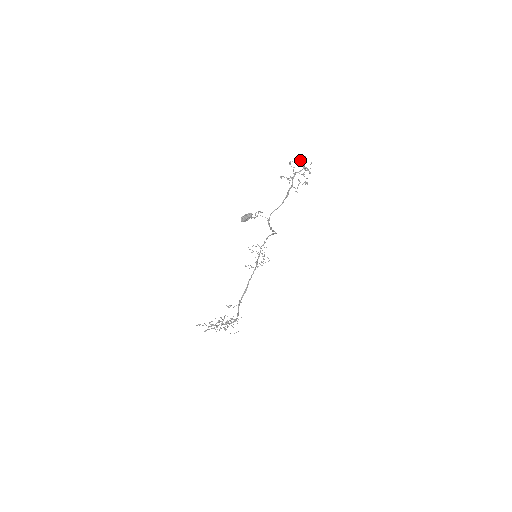
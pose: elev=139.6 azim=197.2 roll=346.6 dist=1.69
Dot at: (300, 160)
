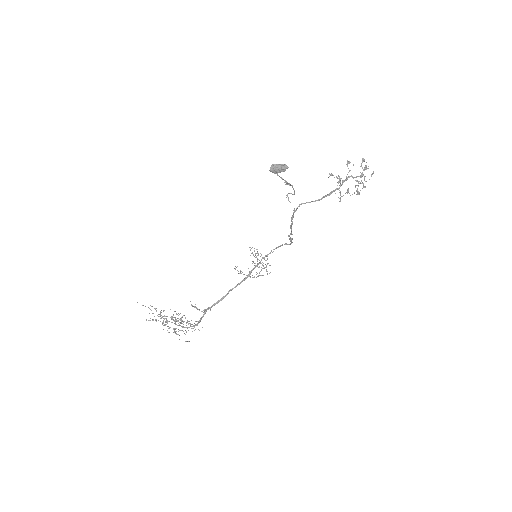
Dot at: occluded
